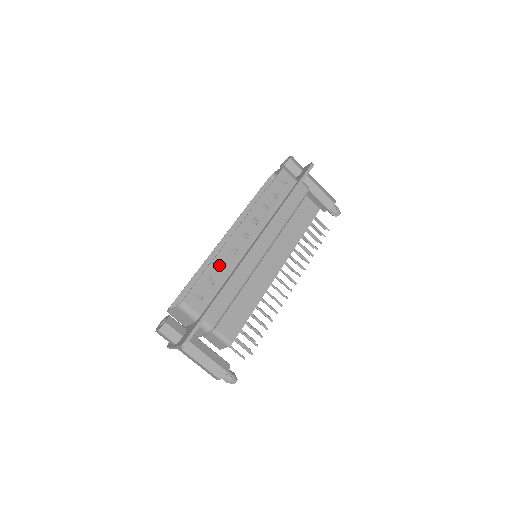
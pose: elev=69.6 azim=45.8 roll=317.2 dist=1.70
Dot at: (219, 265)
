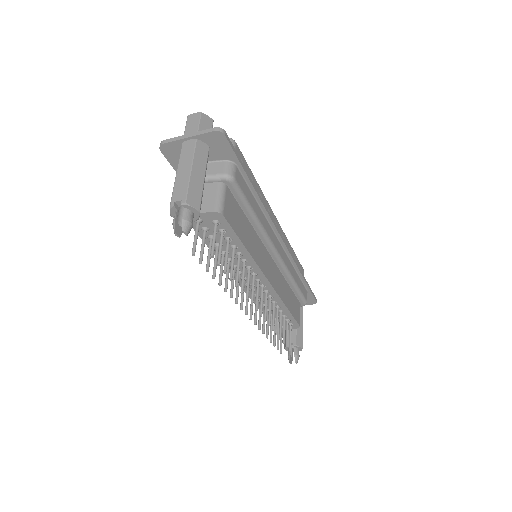
Dot at: (259, 193)
